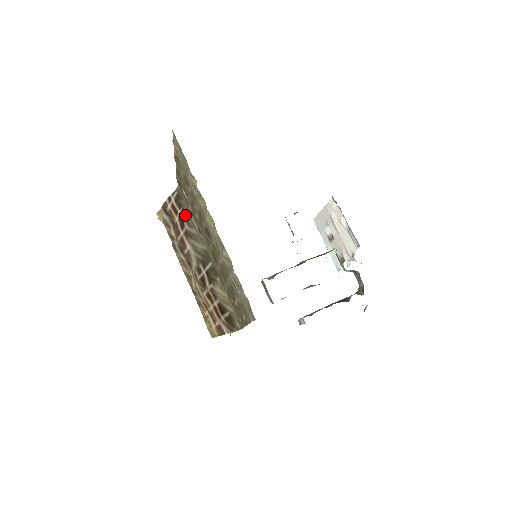
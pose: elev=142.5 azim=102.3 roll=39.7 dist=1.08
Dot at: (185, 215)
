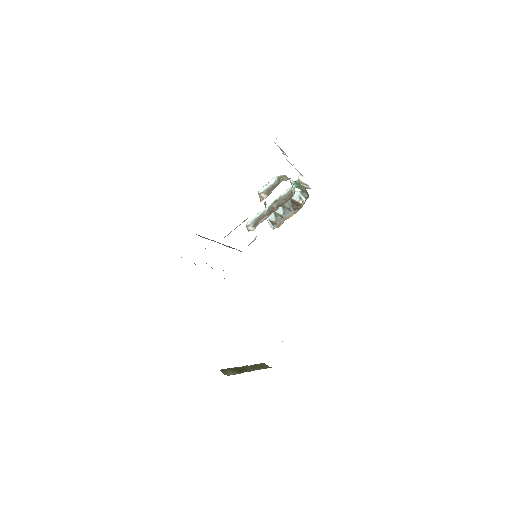
Dot at: occluded
